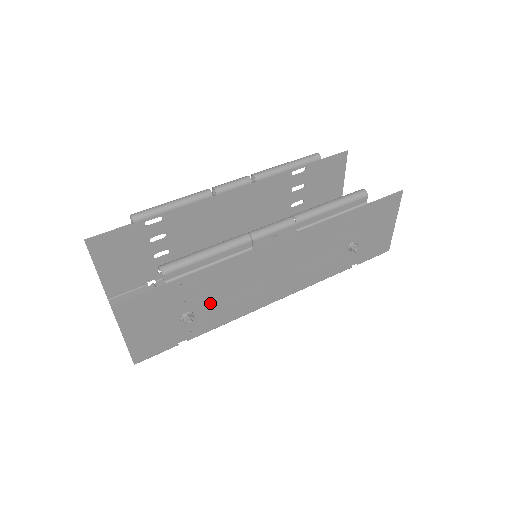
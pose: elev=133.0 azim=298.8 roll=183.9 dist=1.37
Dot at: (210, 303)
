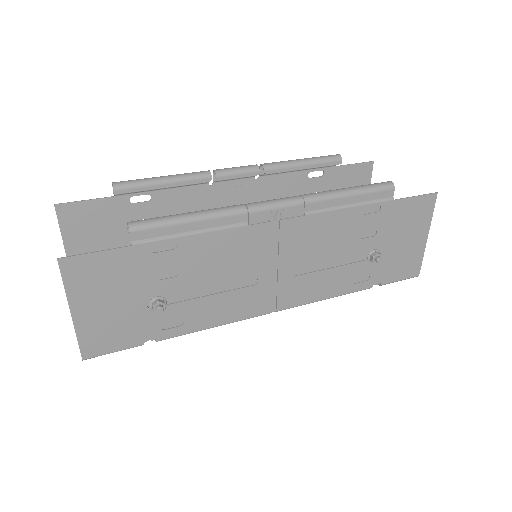
Dot at: (189, 291)
